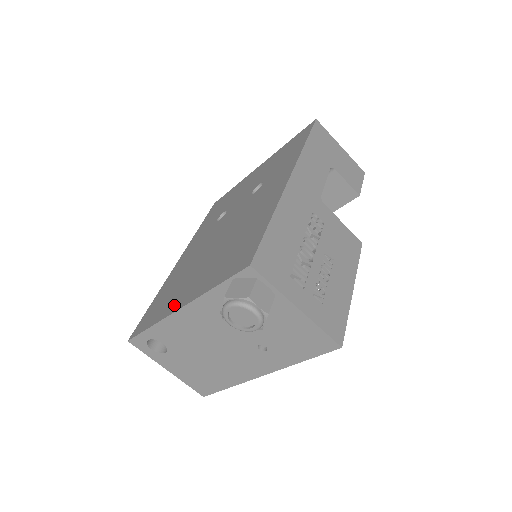
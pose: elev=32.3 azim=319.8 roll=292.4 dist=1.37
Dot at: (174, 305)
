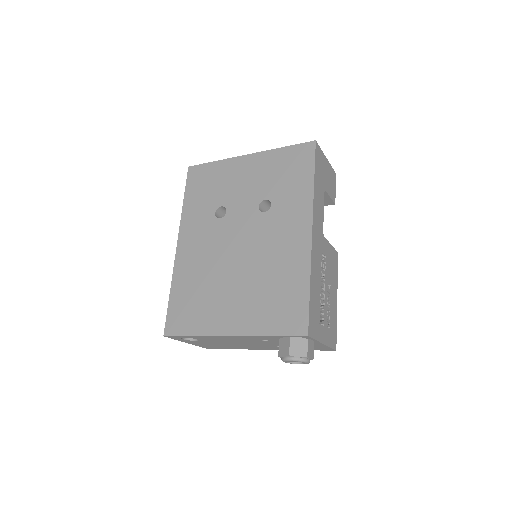
Dot at: (218, 326)
